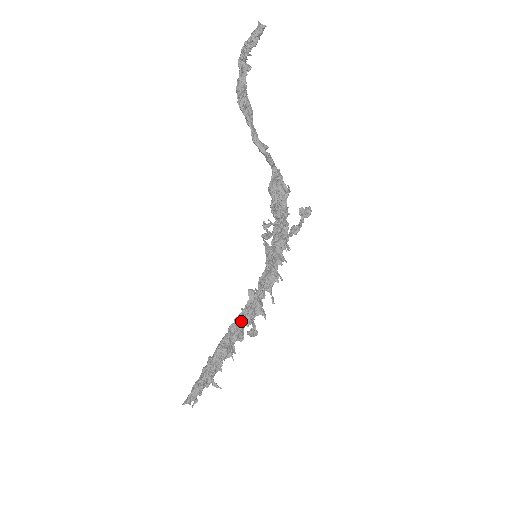
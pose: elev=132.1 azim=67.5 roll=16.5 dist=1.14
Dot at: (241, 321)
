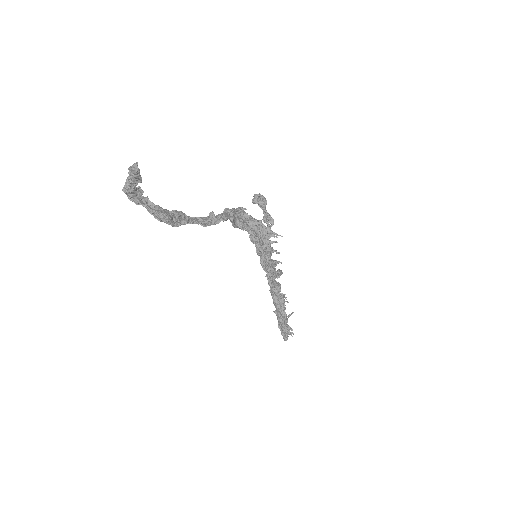
Dot at: (272, 281)
